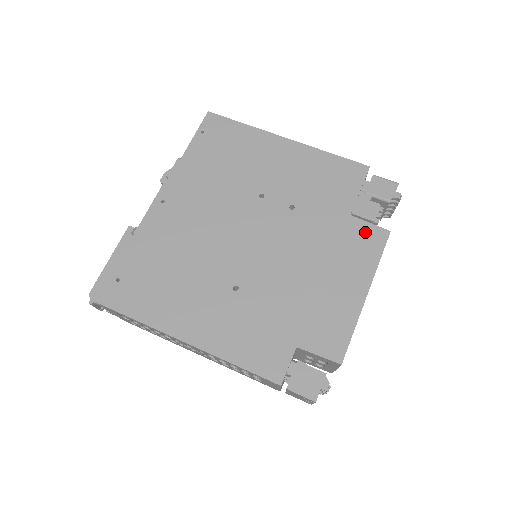
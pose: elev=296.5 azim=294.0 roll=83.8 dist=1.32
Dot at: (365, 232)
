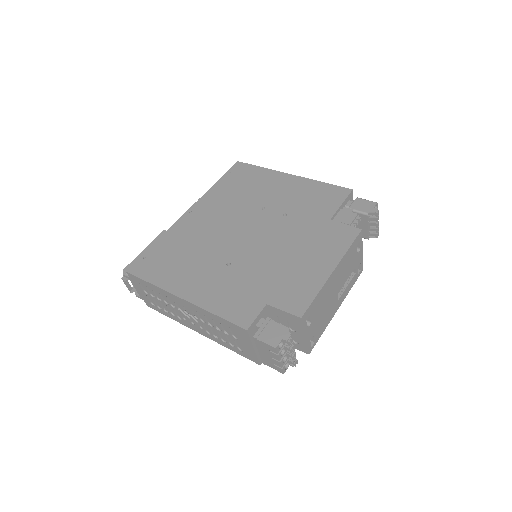
Dot at: (340, 230)
